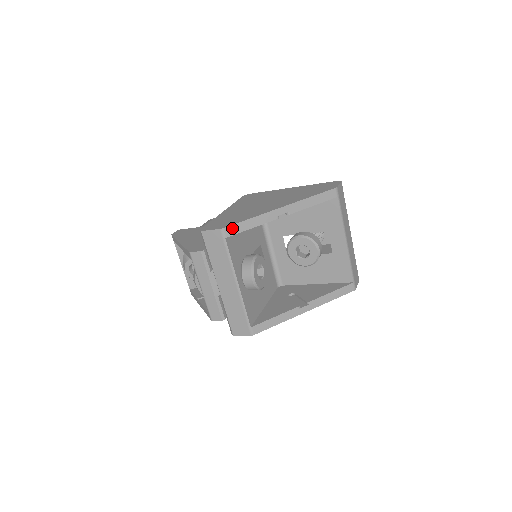
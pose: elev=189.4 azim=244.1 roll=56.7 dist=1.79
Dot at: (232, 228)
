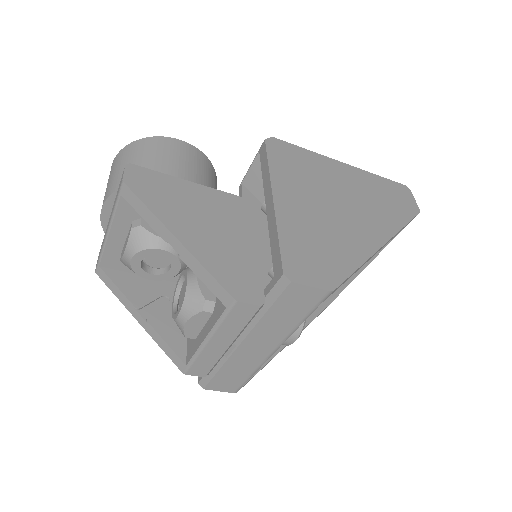
Dot at: (339, 286)
